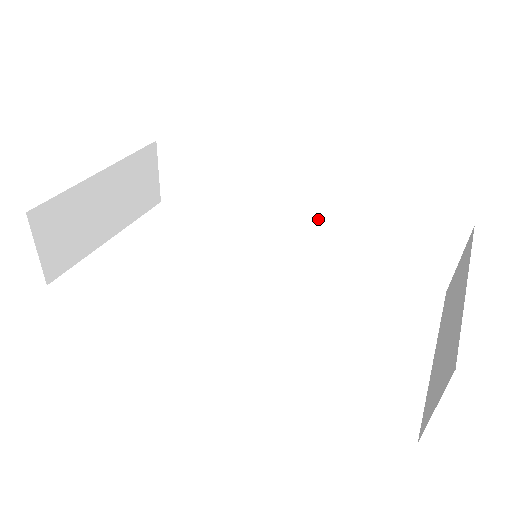
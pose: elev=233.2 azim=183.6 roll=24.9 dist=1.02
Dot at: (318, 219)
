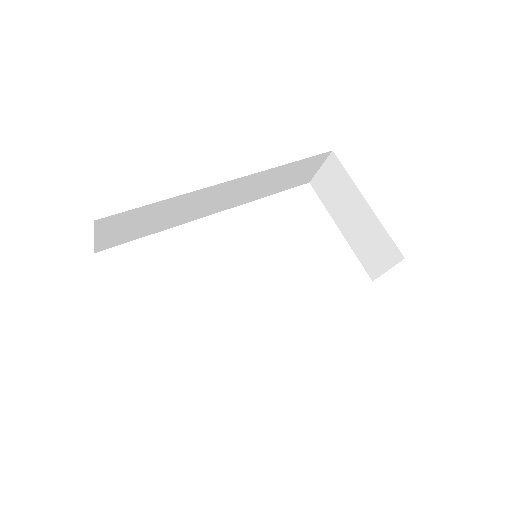
Dot at: (241, 192)
